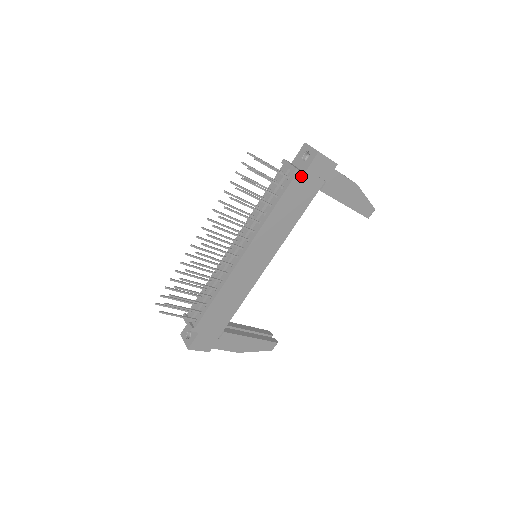
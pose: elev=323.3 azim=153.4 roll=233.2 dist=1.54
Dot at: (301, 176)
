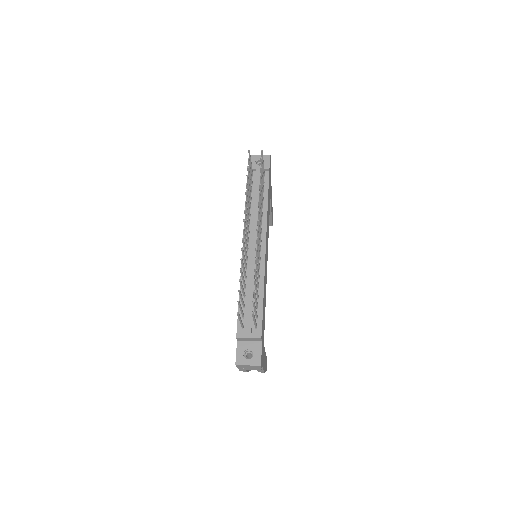
Dot at: (269, 174)
